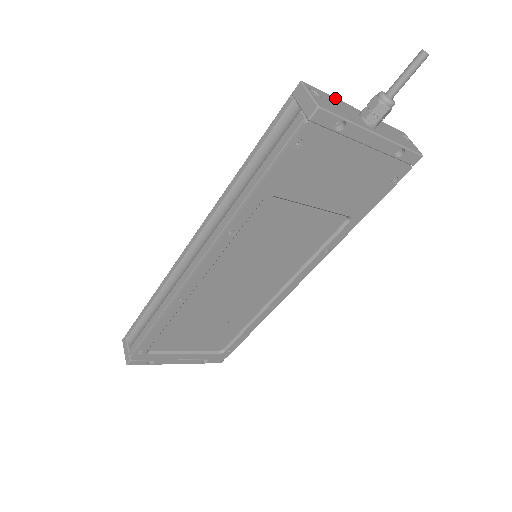
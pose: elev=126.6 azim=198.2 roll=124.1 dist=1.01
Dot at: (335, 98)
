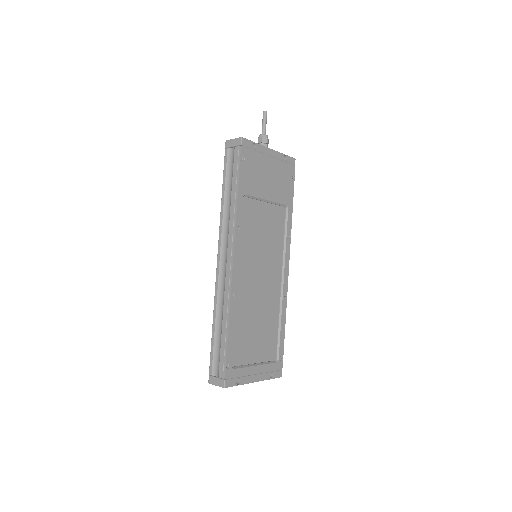
Dot at: occluded
